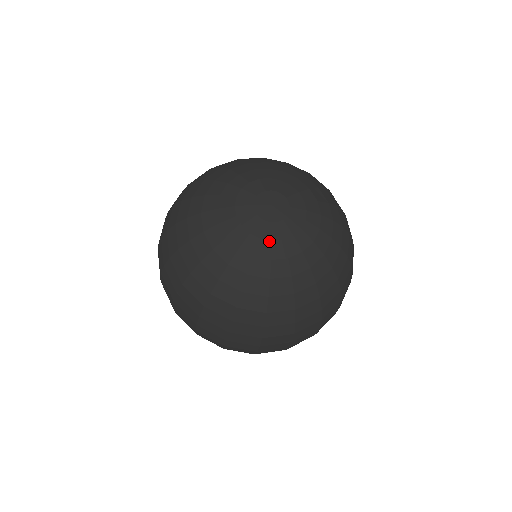
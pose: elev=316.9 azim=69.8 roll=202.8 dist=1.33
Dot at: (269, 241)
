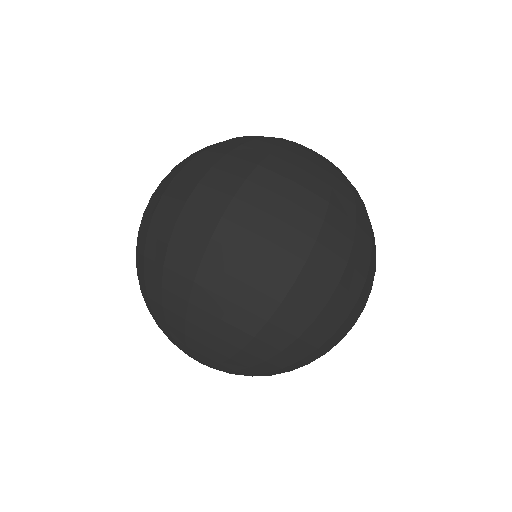
Dot at: occluded
